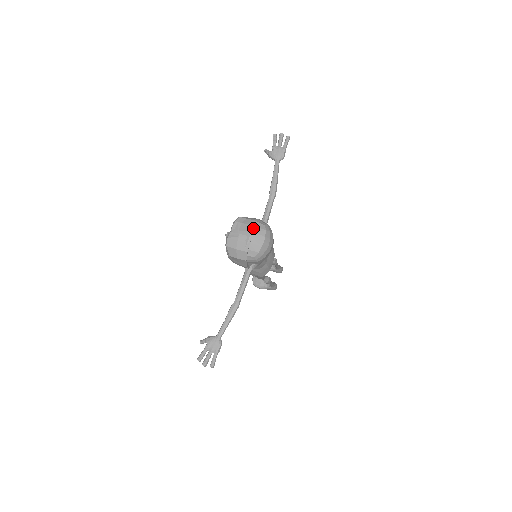
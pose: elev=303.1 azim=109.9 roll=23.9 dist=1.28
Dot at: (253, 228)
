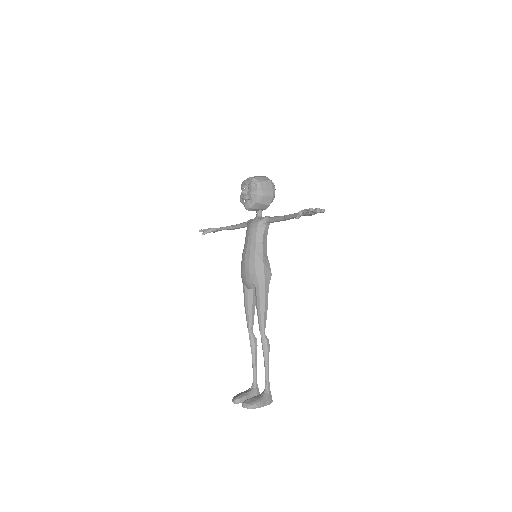
Dot at: occluded
